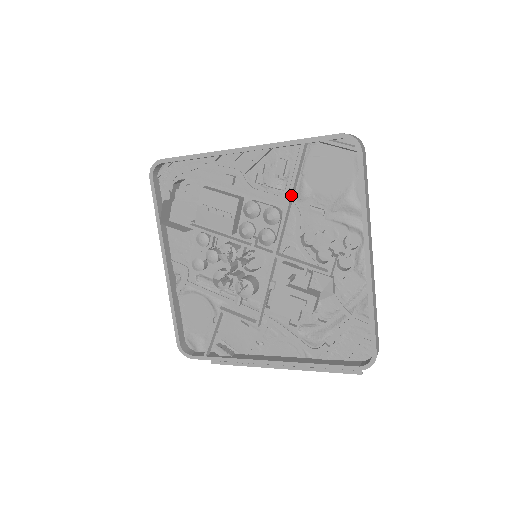
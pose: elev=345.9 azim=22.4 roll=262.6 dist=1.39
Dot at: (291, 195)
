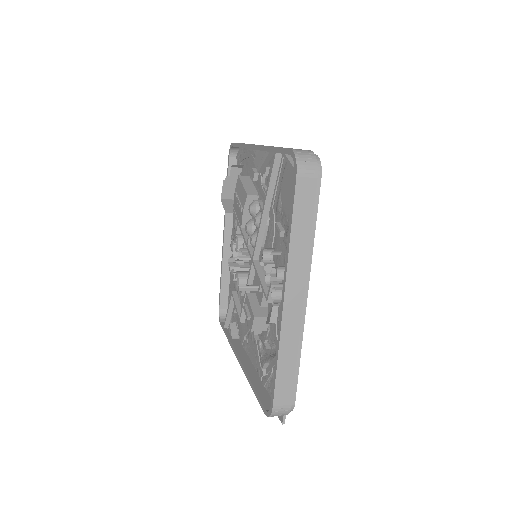
Dot at: (265, 204)
